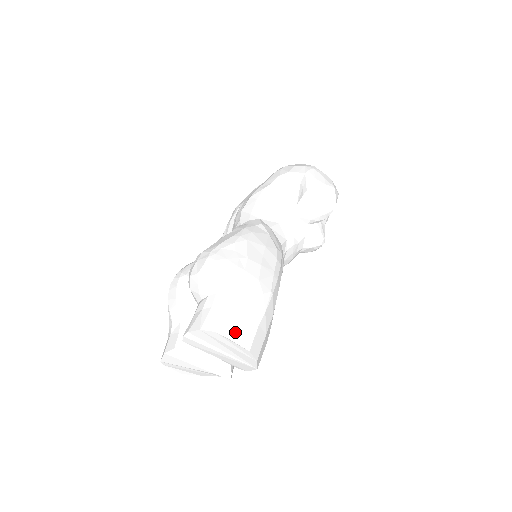
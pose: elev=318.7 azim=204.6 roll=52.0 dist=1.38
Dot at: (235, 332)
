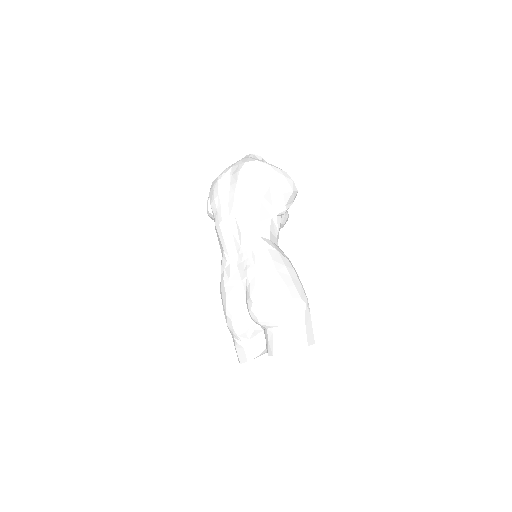
Dot at: (307, 340)
